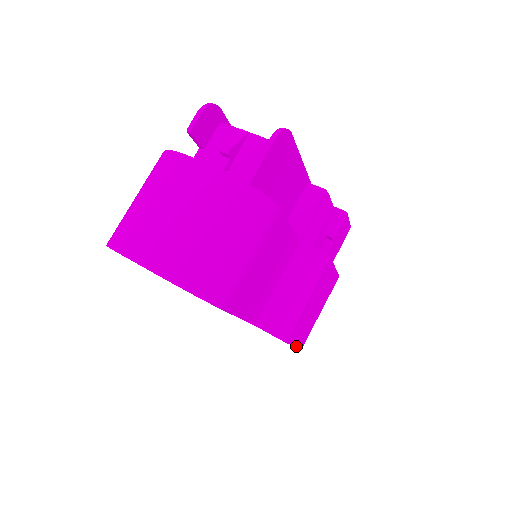
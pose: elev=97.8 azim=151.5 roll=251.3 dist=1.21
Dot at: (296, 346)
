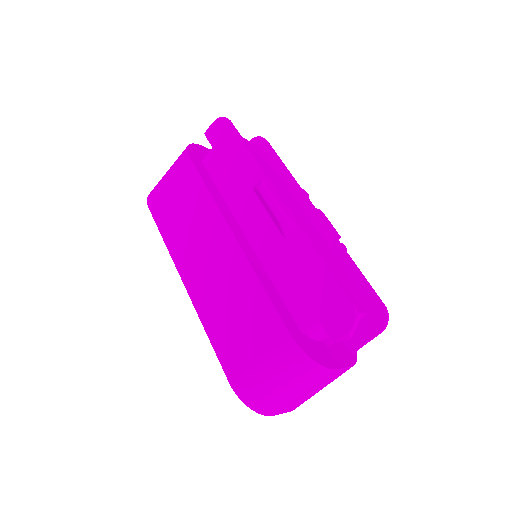
Dot at: occluded
